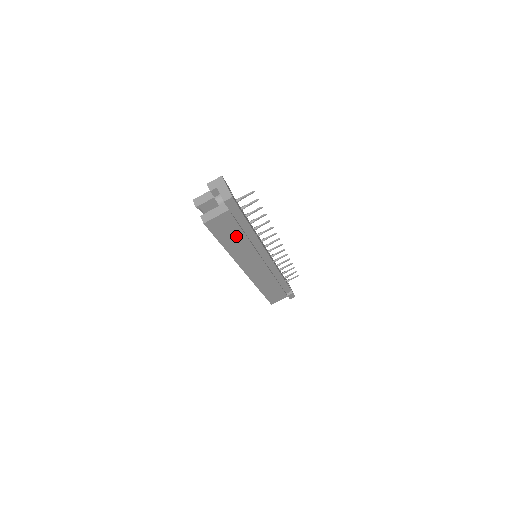
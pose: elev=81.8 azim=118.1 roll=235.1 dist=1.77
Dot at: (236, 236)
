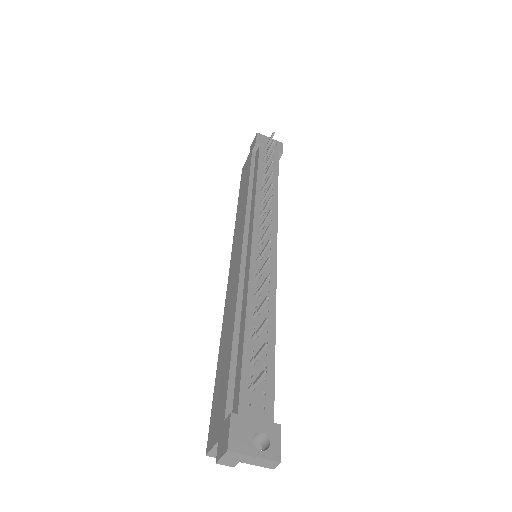
Dot at: occluded
